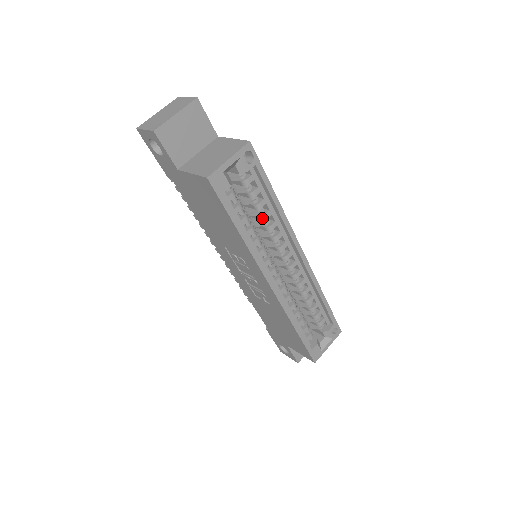
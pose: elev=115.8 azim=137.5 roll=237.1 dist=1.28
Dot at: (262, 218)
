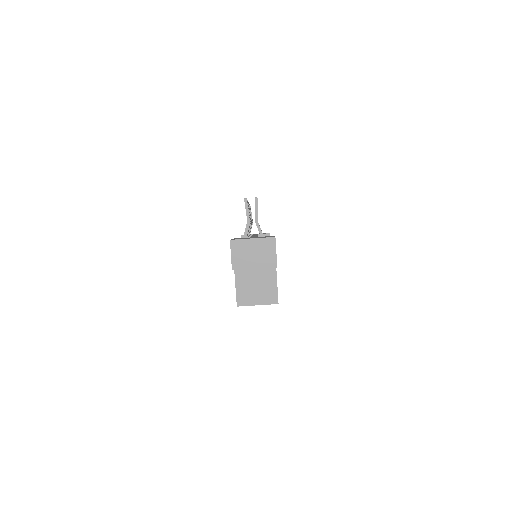
Dot at: occluded
